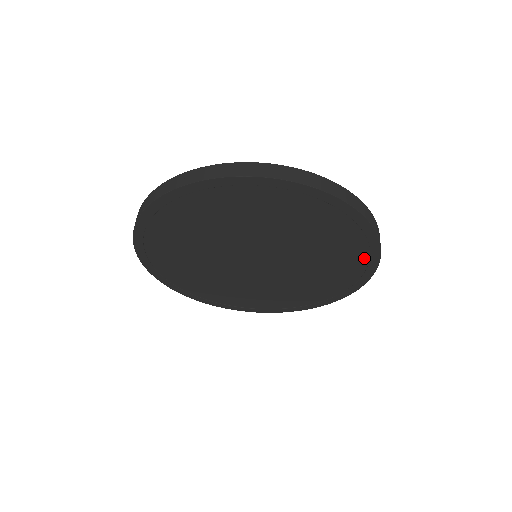
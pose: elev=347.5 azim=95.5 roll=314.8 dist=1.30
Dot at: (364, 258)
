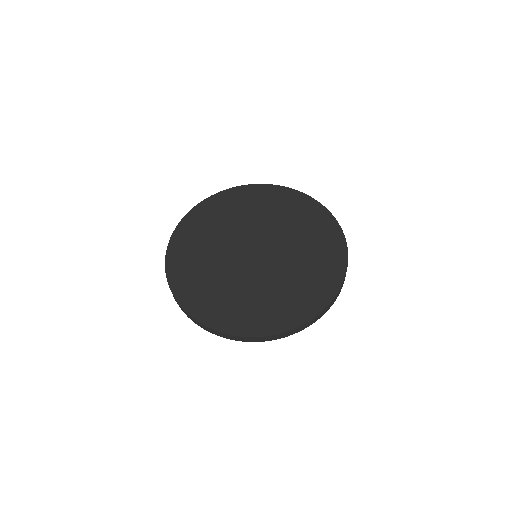
Dot at: occluded
